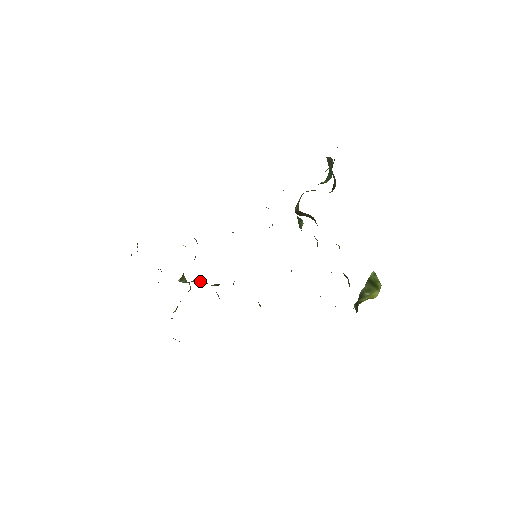
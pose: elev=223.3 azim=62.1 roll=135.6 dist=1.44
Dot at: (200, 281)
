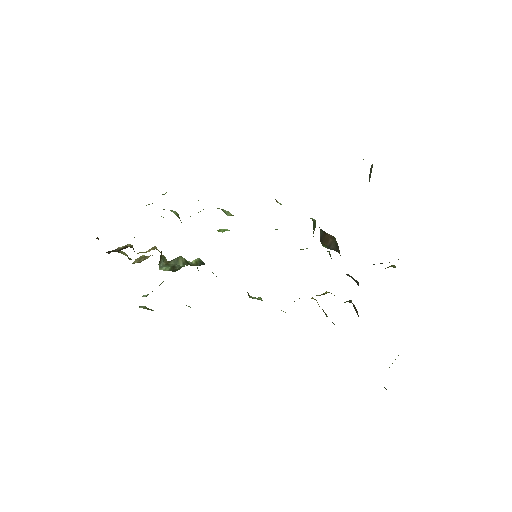
Dot at: (182, 264)
